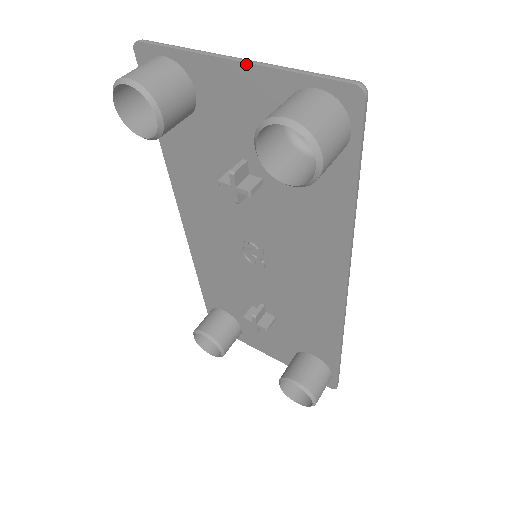
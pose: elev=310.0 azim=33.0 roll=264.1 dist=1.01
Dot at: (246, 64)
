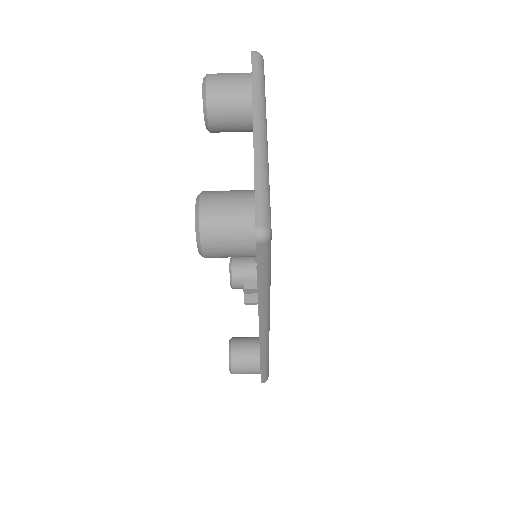
Dot at: (253, 140)
